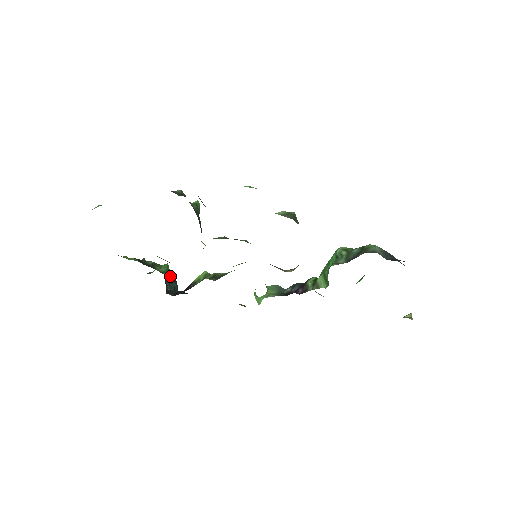
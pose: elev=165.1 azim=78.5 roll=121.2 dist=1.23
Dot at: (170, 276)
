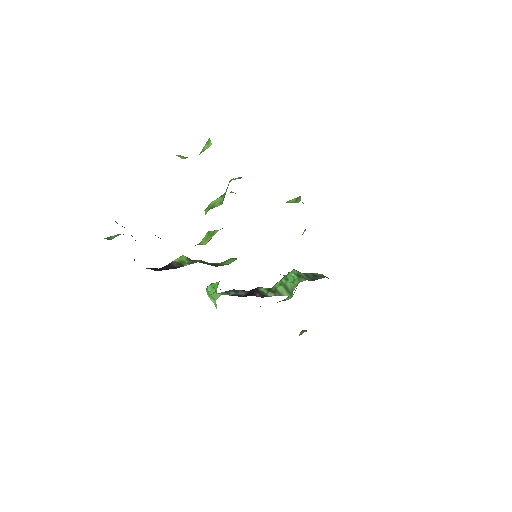
Dot at: occluded
